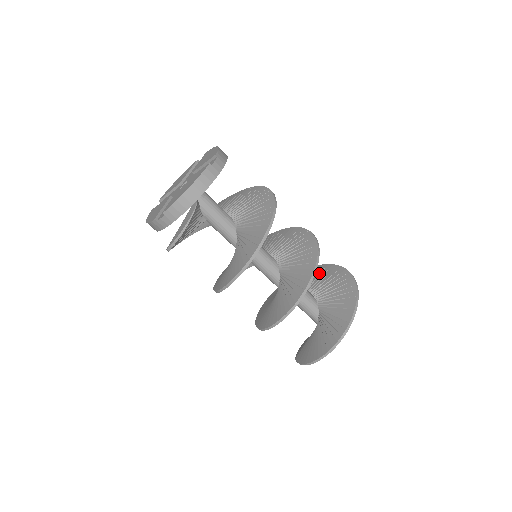
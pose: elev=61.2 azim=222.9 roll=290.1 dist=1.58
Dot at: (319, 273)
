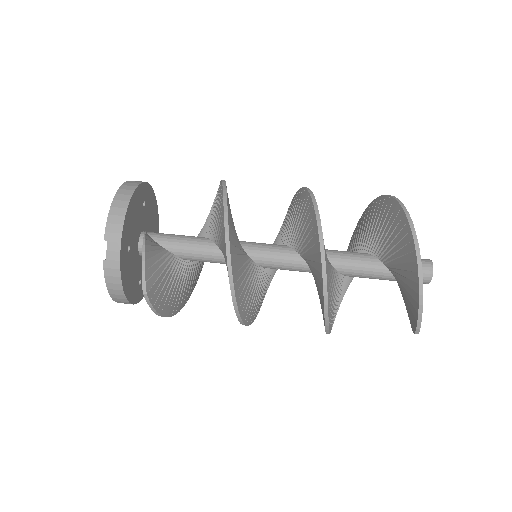
Dot at: (348, 247)
